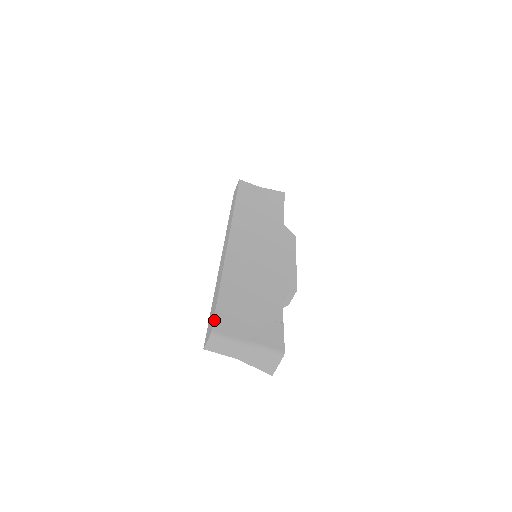
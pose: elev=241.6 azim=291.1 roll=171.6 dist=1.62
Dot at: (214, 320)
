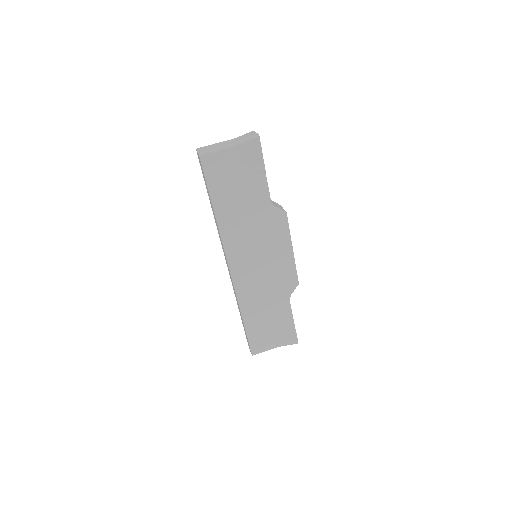
Dot at: occluded
